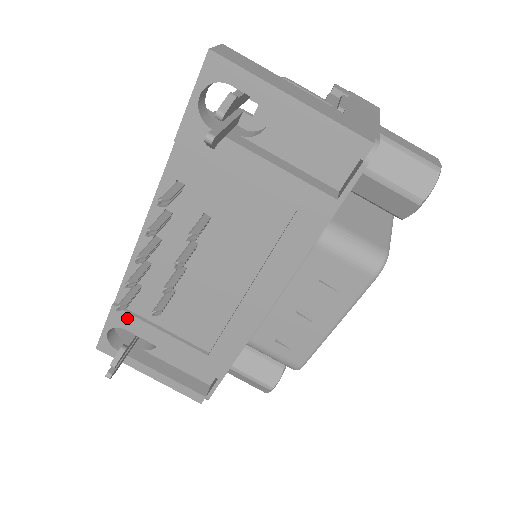
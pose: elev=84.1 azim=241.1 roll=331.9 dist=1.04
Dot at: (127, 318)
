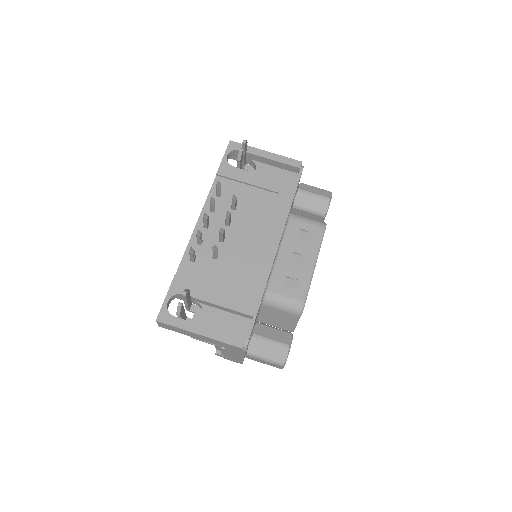
Dot at: (185, 284)
